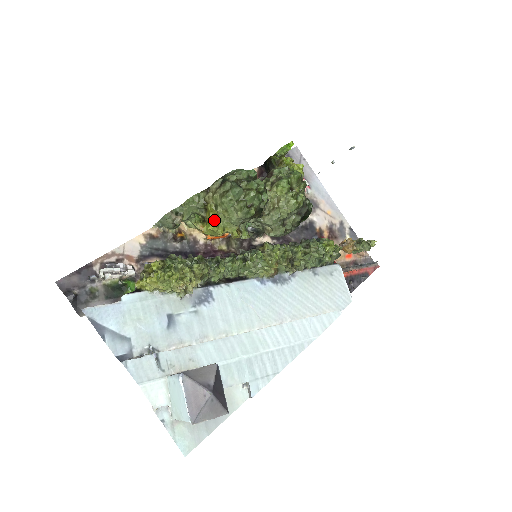
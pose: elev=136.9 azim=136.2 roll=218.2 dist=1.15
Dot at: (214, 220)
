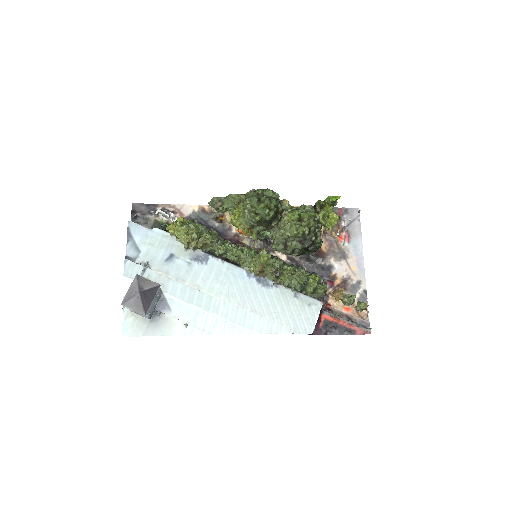
Dot at: (236, 214)
